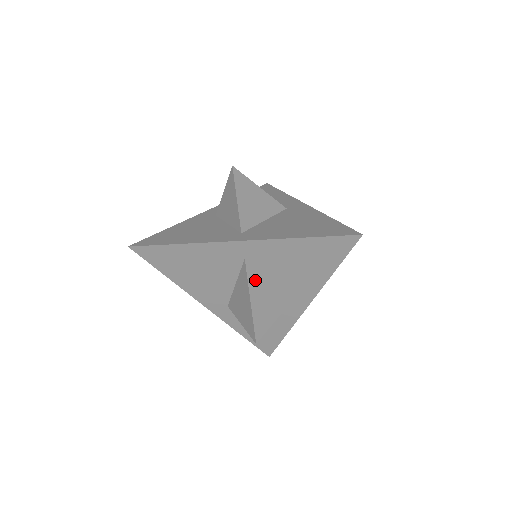
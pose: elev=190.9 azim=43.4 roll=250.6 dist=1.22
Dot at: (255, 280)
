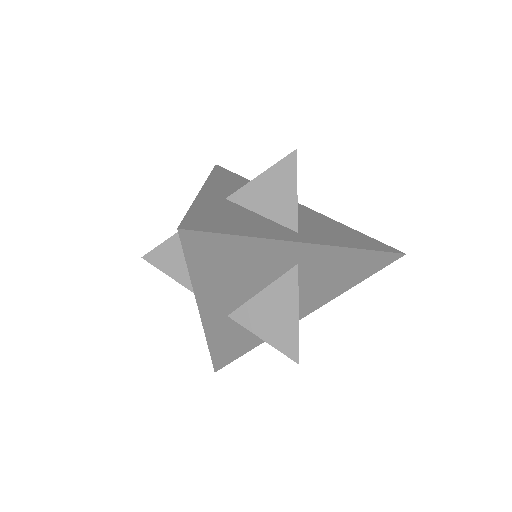
Dot at: occluded
